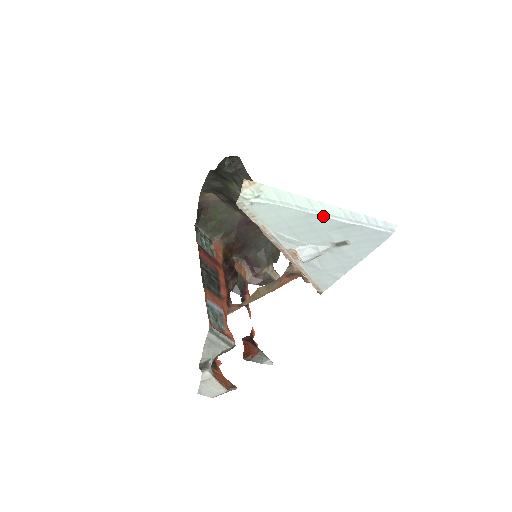
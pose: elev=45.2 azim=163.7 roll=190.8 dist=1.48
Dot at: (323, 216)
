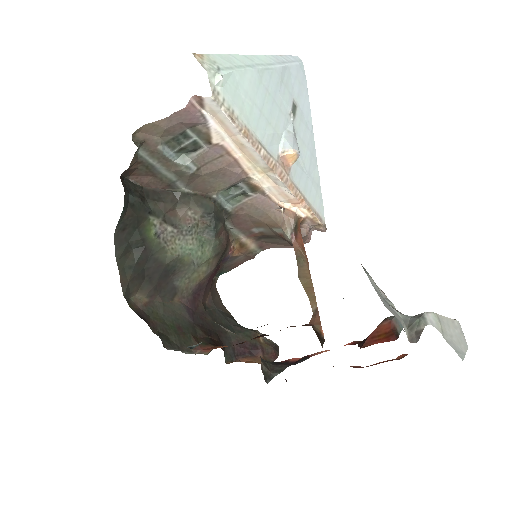
Dot at: (266, 68)
